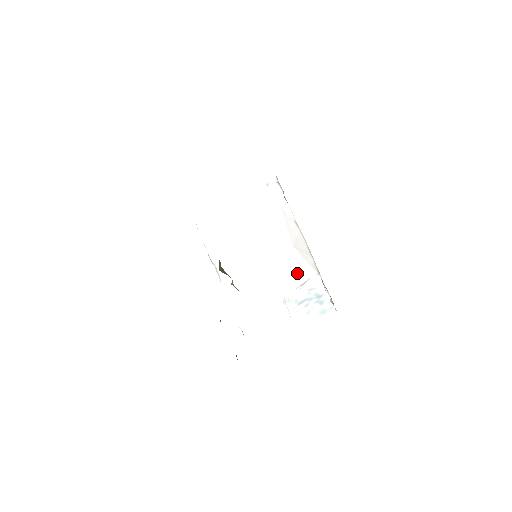
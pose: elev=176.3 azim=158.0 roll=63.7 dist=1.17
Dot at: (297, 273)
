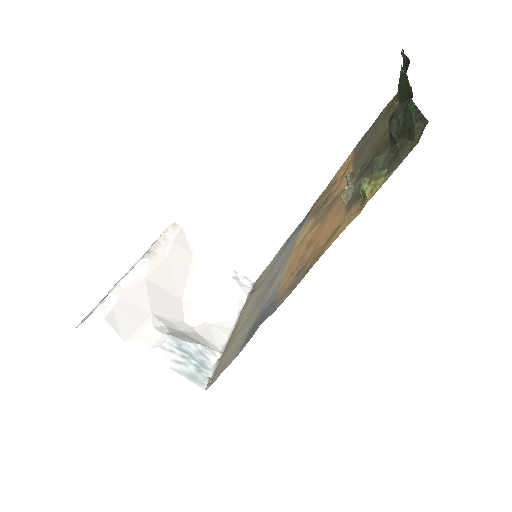
Dot at: (196, 337)
